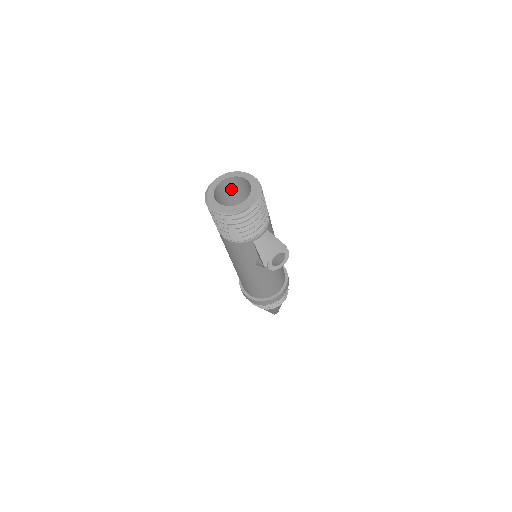
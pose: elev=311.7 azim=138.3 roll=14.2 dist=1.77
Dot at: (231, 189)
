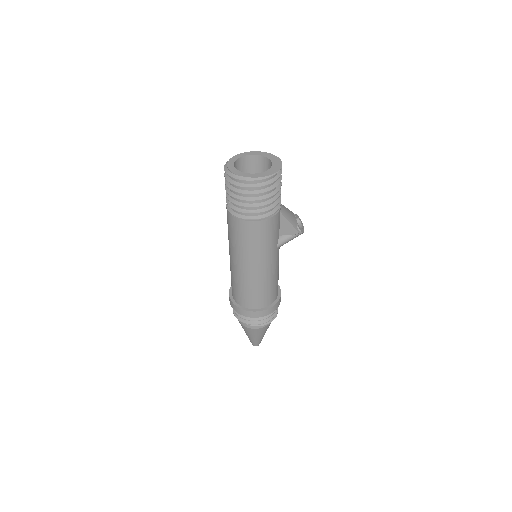
Dot at: occluded
